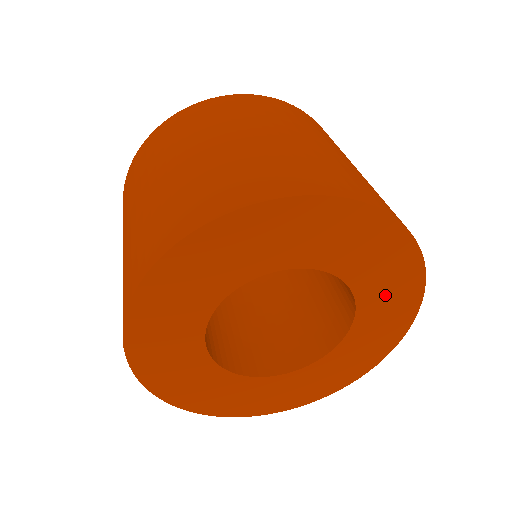
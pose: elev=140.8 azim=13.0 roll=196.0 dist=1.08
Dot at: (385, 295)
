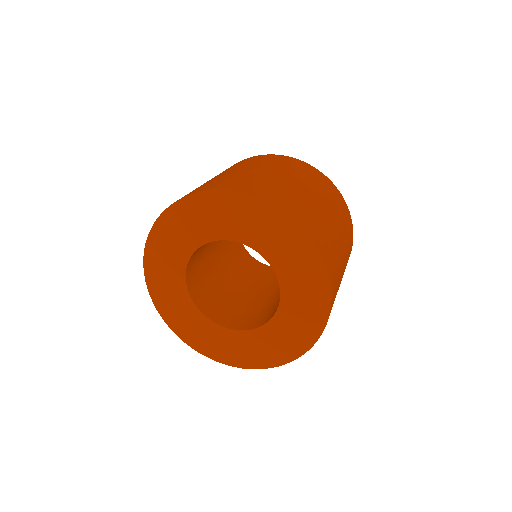
Dot at: (284, 251)
